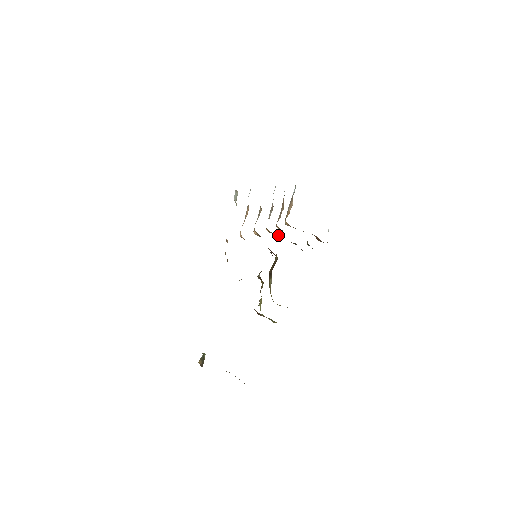
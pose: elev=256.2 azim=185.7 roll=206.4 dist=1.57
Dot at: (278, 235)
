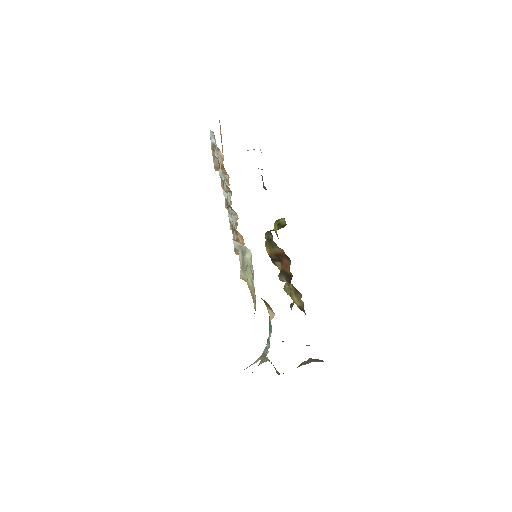
Dot at: occluded
